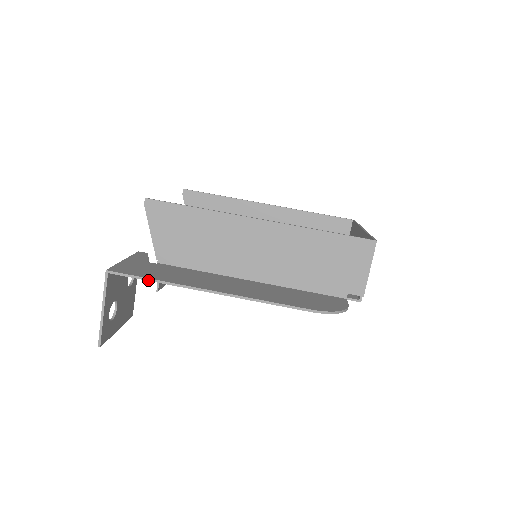
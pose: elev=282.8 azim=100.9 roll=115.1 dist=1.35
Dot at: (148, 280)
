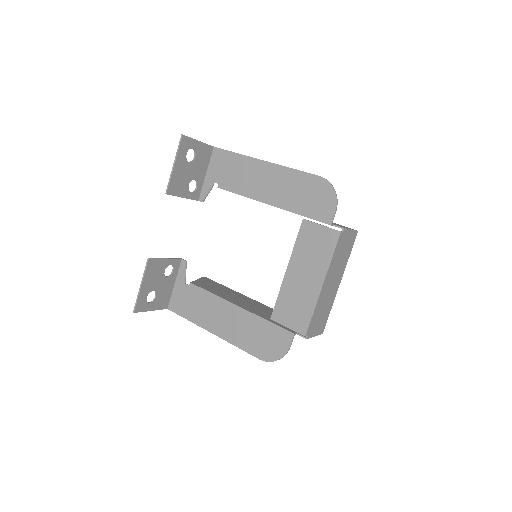
Dot at: (233, 152)
